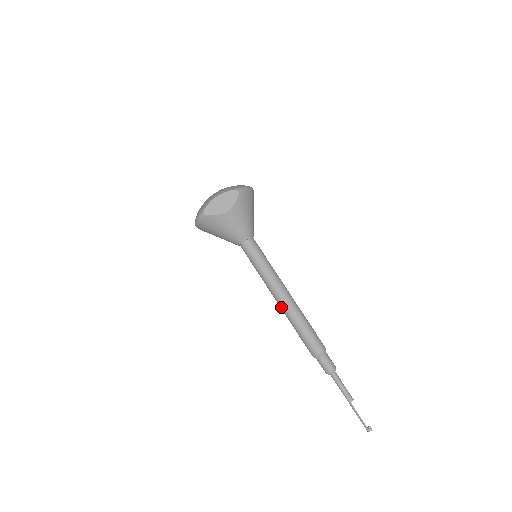
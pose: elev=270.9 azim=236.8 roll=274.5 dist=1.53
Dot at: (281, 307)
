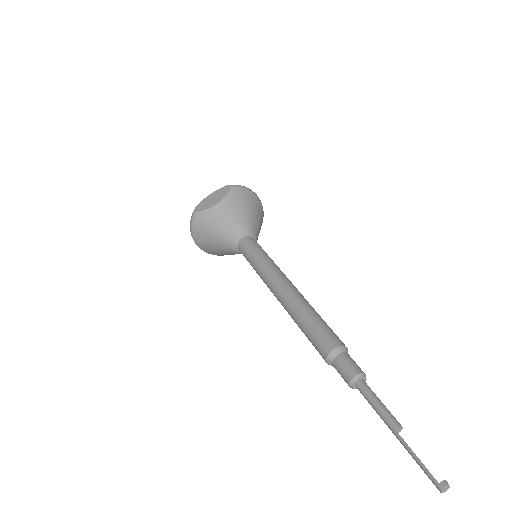
Dot at: (281, 302)
